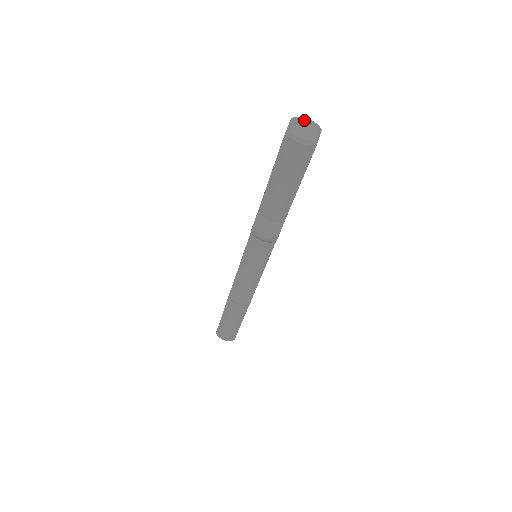
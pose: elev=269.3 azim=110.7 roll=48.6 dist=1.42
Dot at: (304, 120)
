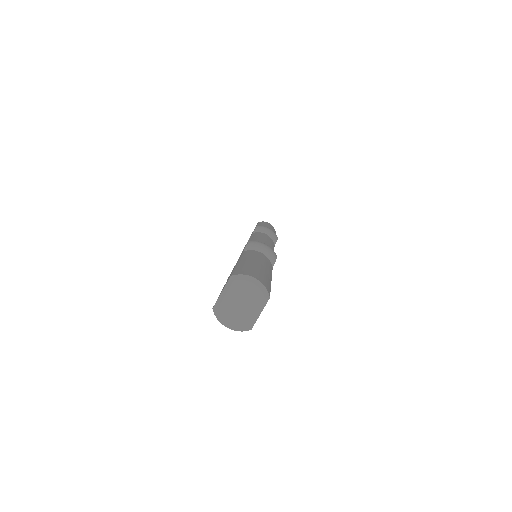
Dot at: (245, 287)
